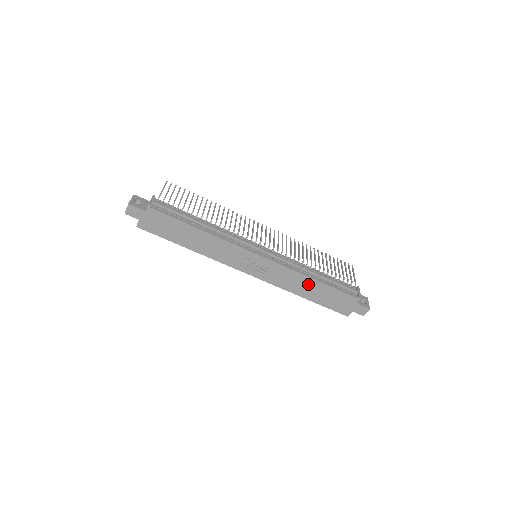
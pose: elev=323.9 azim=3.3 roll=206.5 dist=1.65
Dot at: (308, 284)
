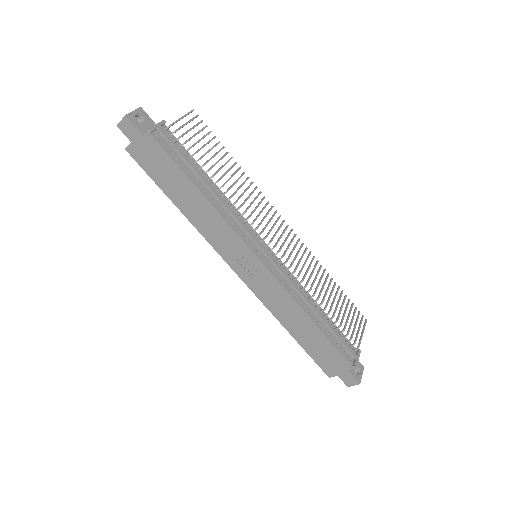
Dot at: (301, 320)
